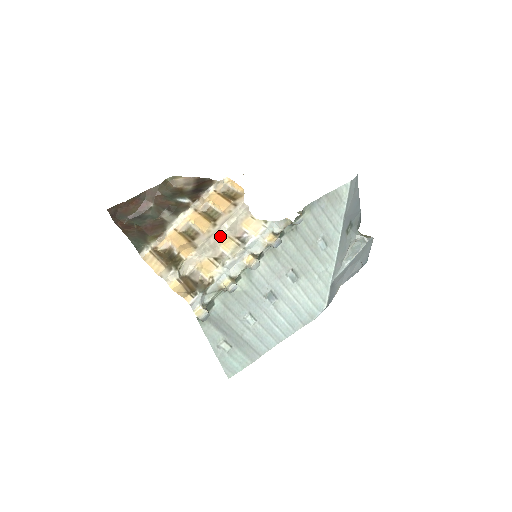
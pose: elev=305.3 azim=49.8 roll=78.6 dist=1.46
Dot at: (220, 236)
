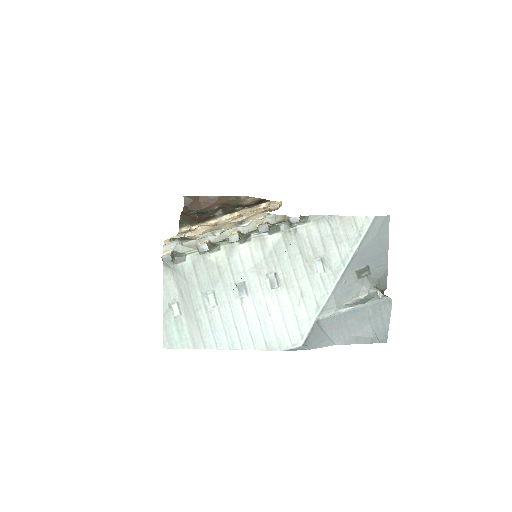
Dot at: (233, 222)
